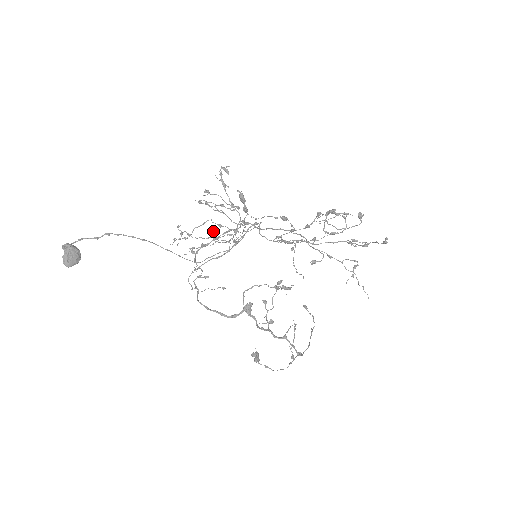
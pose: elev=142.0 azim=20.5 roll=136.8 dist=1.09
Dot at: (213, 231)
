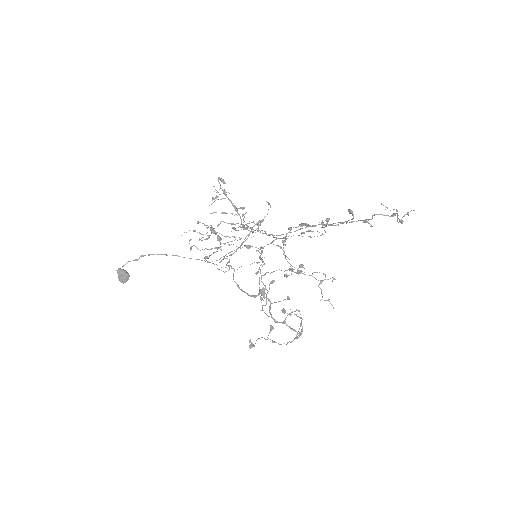
Dot at: (242, 215)
